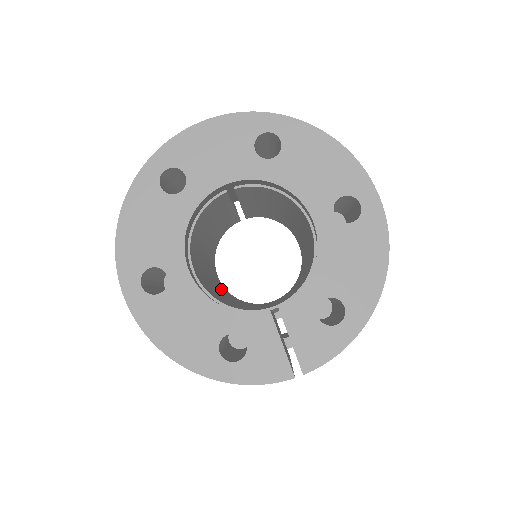
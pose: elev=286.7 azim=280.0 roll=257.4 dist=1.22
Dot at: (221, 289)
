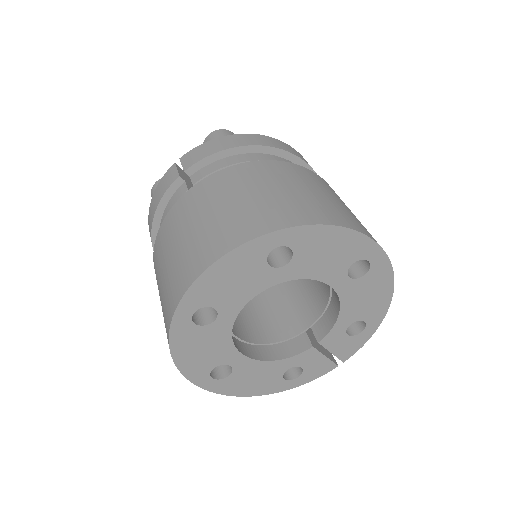
Dot at: occluded
